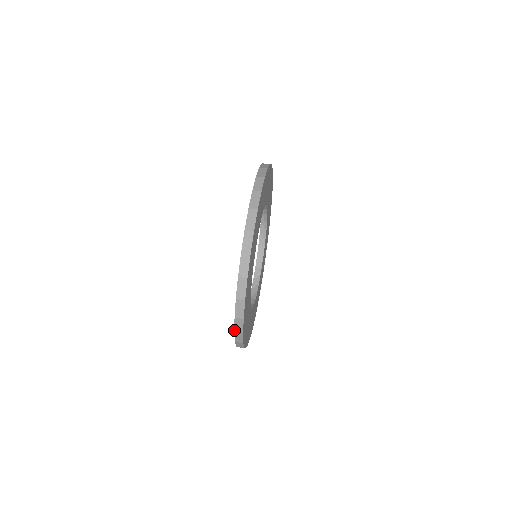
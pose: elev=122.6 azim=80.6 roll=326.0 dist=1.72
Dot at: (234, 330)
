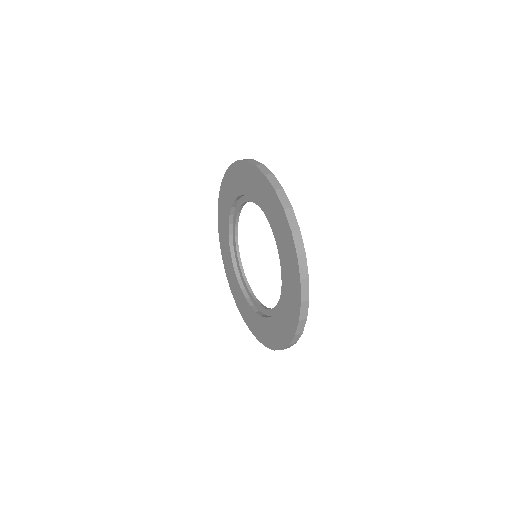
Dot at: (300, 277)
